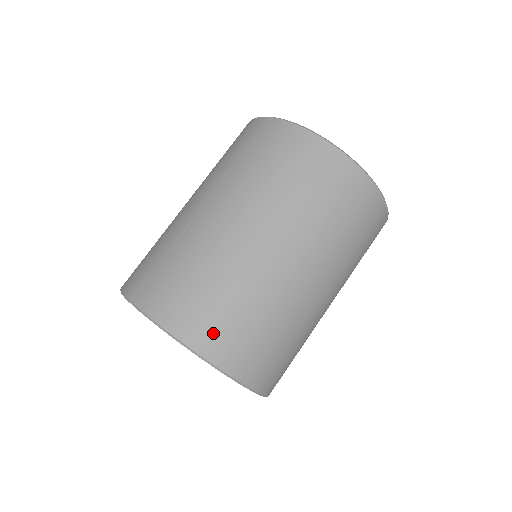
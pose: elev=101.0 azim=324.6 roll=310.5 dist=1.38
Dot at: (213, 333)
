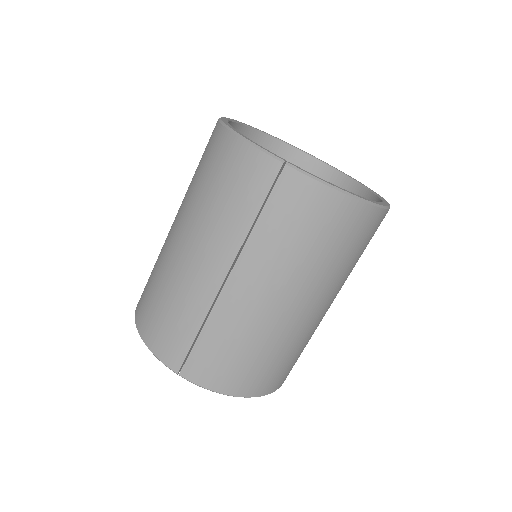
Dot at: (265, 381)
